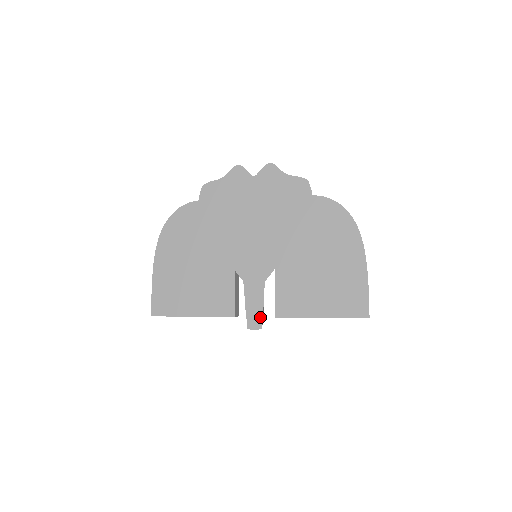
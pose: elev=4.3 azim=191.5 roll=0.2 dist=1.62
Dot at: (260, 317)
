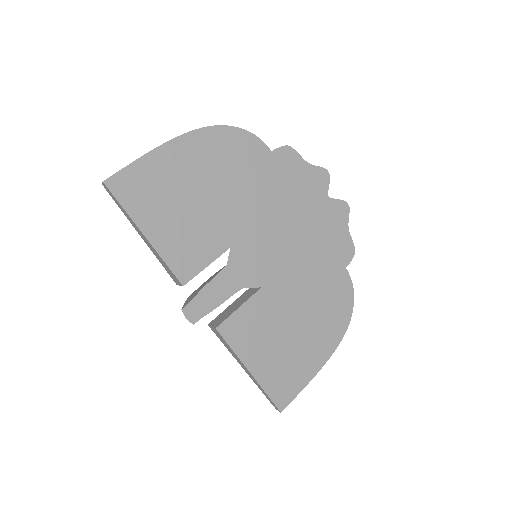
Dot at: (204, 313)
